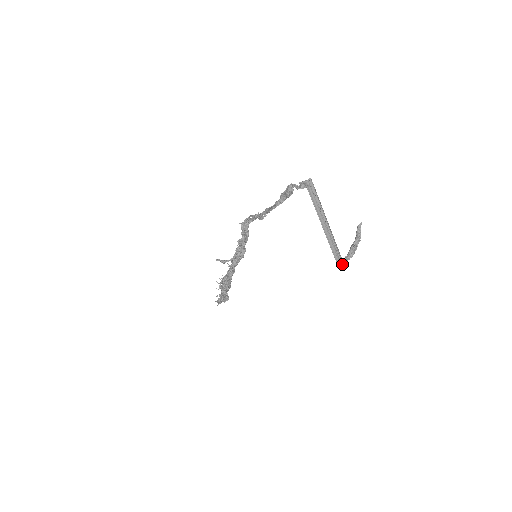
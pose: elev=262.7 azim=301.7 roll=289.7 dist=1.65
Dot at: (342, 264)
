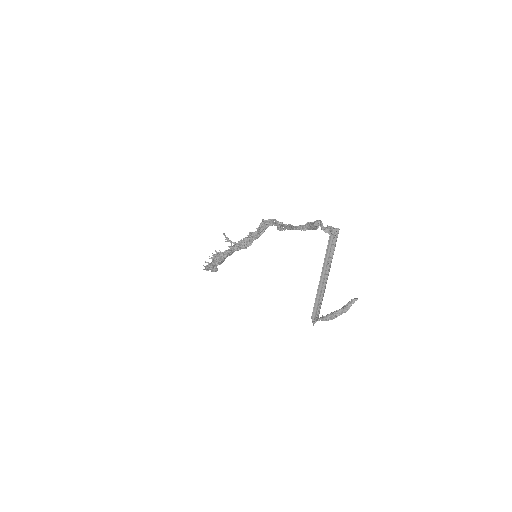
Dot at: (315, 320)
